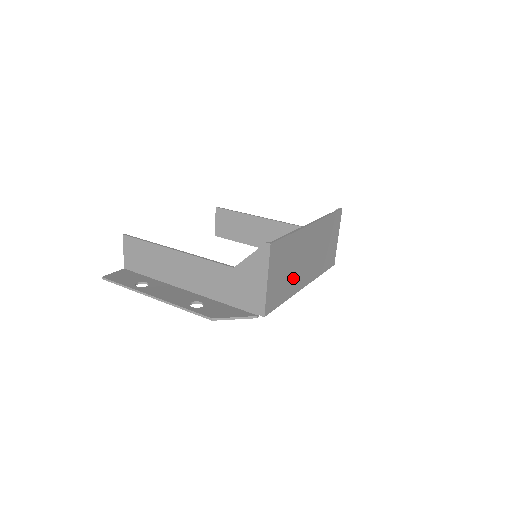
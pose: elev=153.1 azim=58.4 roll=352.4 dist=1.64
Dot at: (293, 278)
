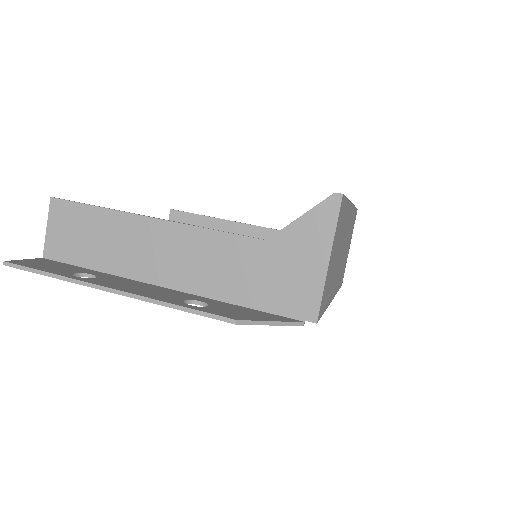
Dot at: (333, 276)
